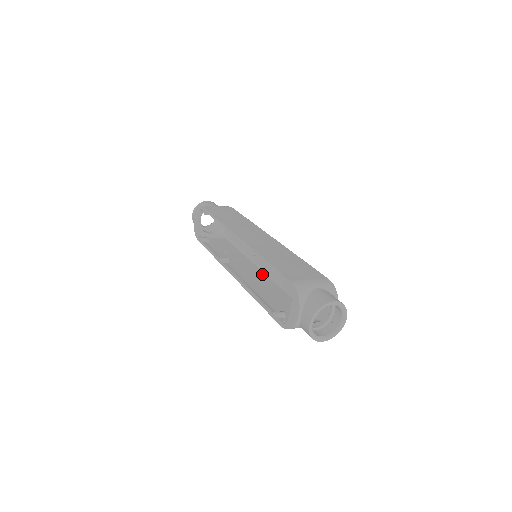
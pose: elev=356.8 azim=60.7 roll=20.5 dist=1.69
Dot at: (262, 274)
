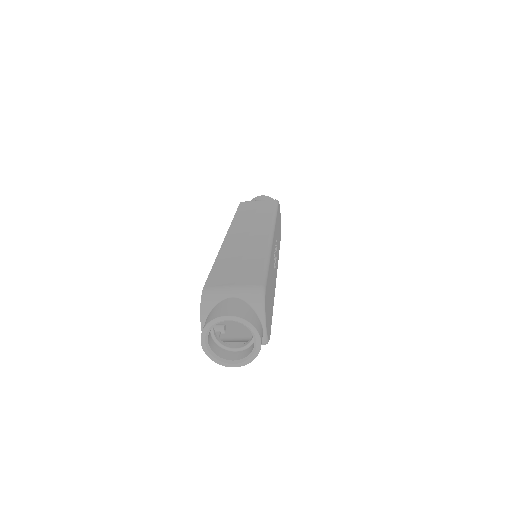
Dot at: occluded
